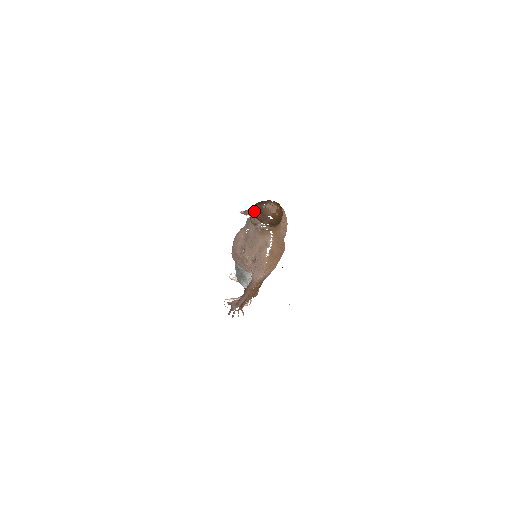
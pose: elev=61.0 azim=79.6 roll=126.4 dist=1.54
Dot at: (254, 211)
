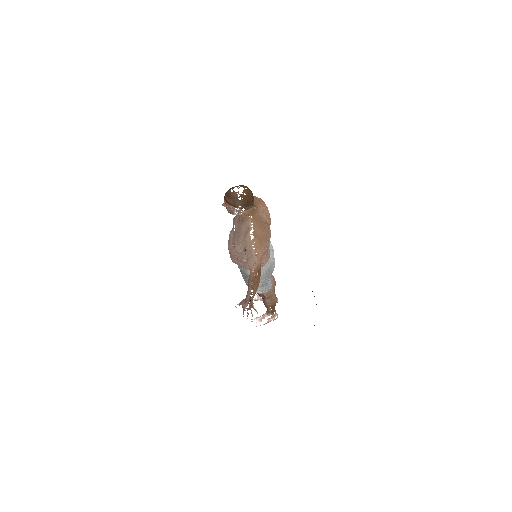
Dot at: (225, 199)
